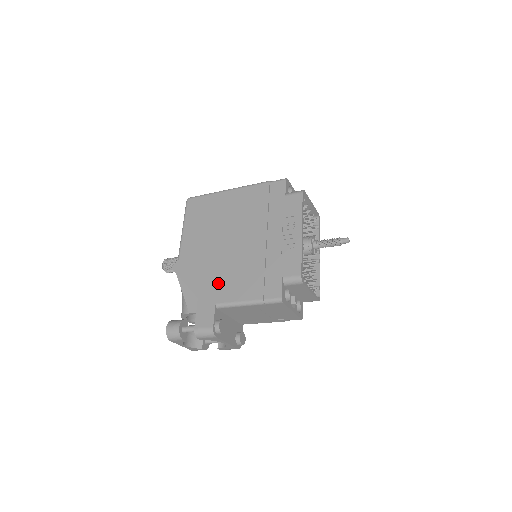
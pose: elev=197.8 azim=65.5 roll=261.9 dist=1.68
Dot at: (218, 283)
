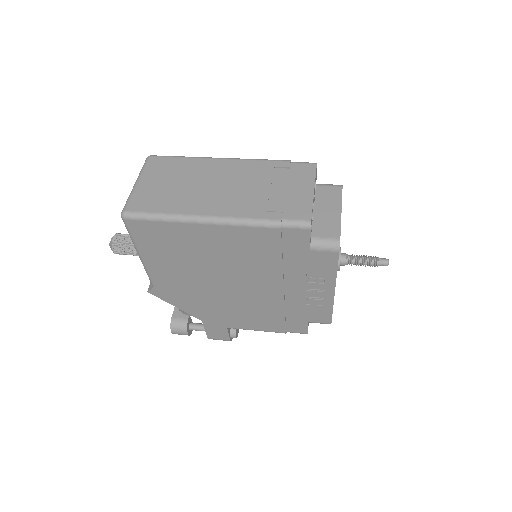
Dot at: (224, 315)
